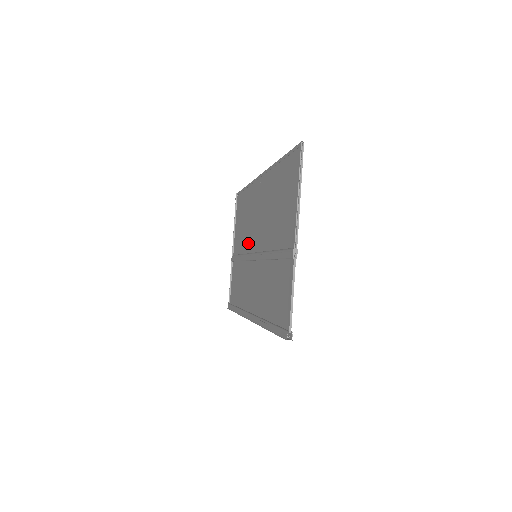
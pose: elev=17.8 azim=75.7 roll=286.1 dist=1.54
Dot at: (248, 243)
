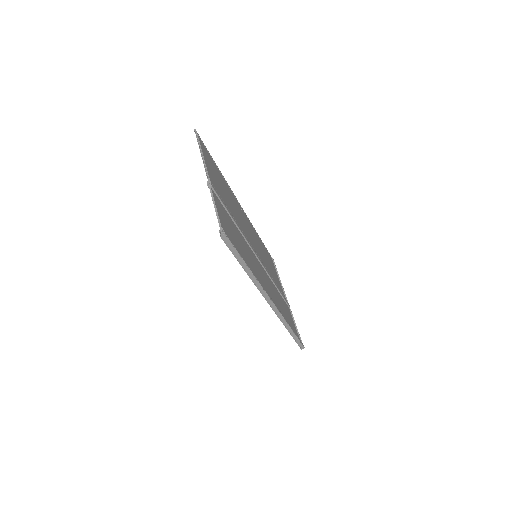
Dot at: occluded
